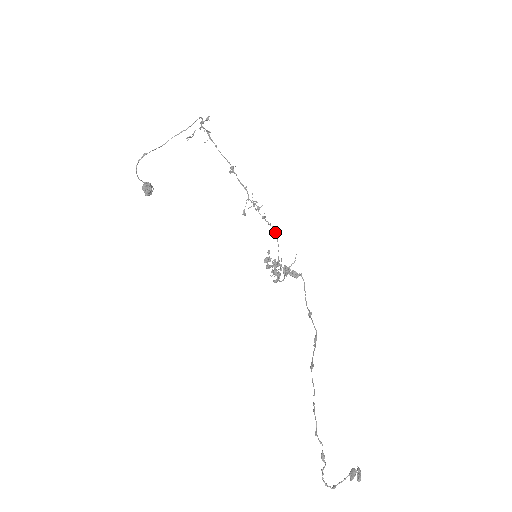
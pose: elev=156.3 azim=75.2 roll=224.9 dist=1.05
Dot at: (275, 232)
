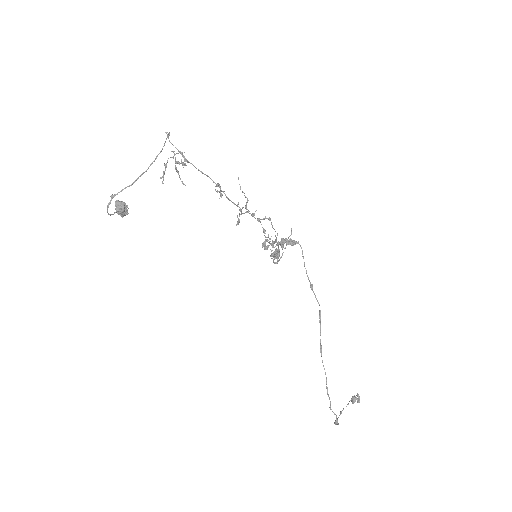
Dot at: (271, 224)
